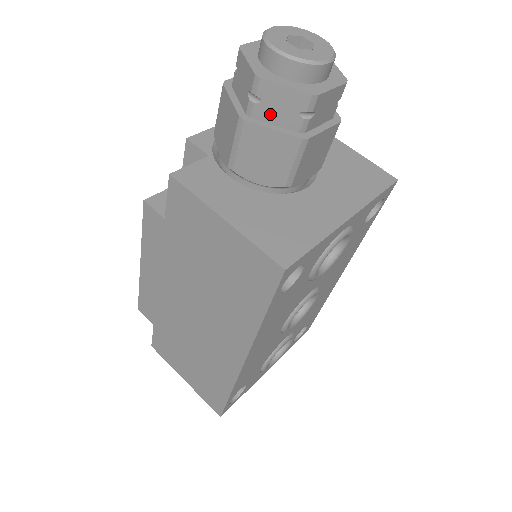
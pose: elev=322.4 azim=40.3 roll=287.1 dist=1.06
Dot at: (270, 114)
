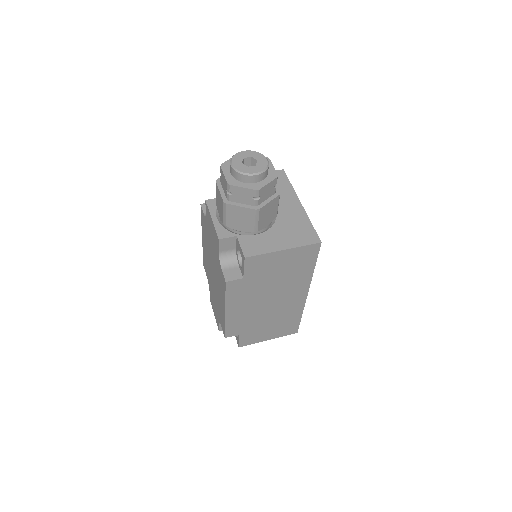
Dot at: (264, 198)
